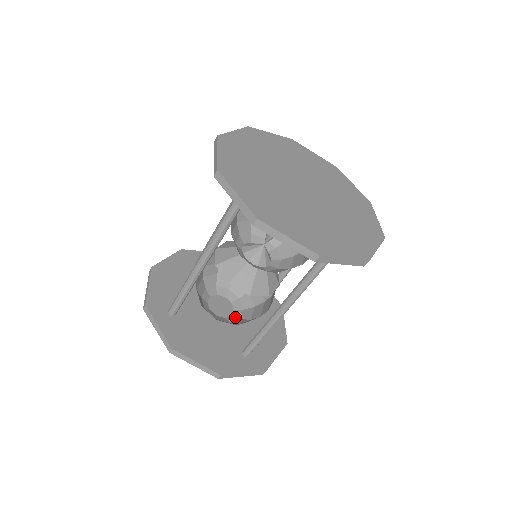
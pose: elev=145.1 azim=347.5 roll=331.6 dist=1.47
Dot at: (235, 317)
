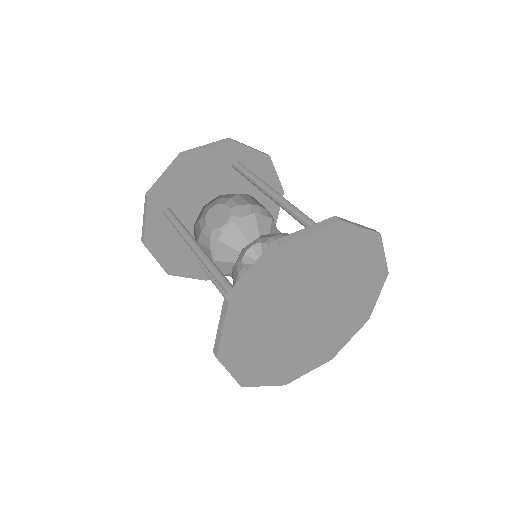
Dot at: (221, 232)
